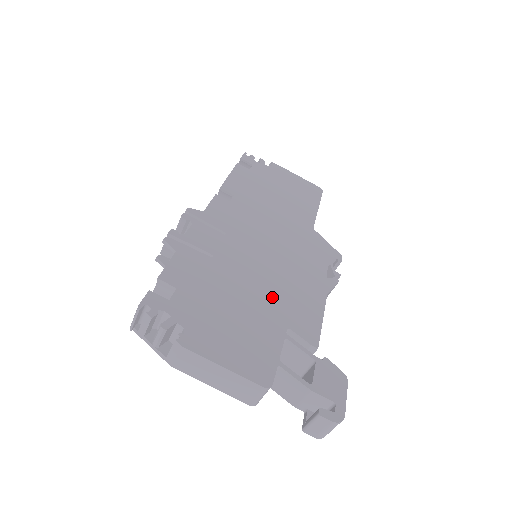
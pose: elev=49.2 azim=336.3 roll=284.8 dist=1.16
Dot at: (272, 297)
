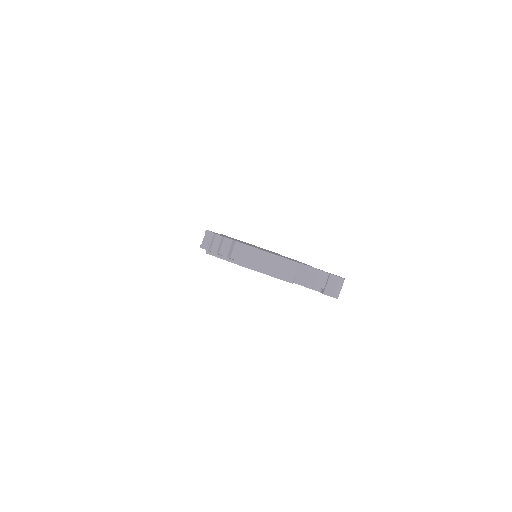
Dot at: occluded
